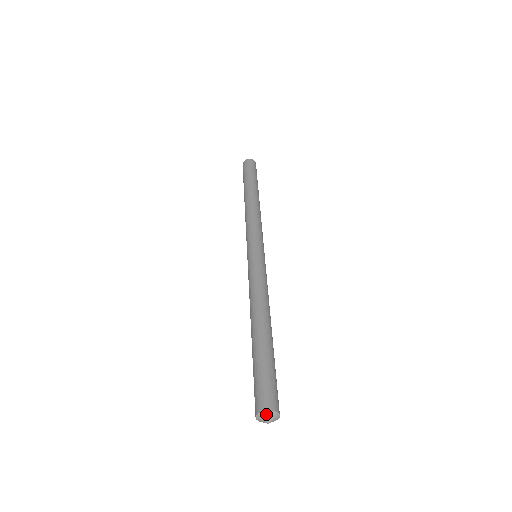
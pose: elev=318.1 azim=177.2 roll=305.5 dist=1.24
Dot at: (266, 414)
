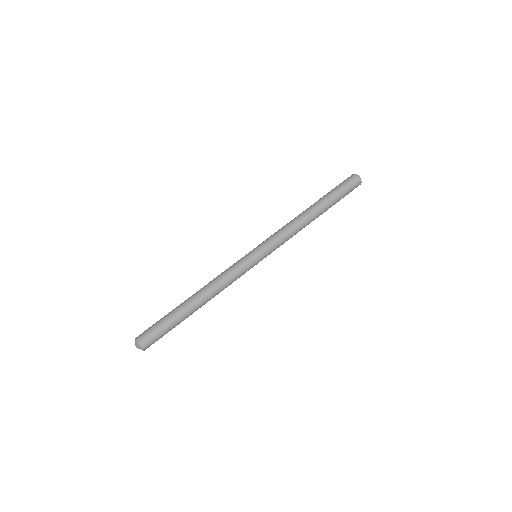
Dot at: (135, 341)
